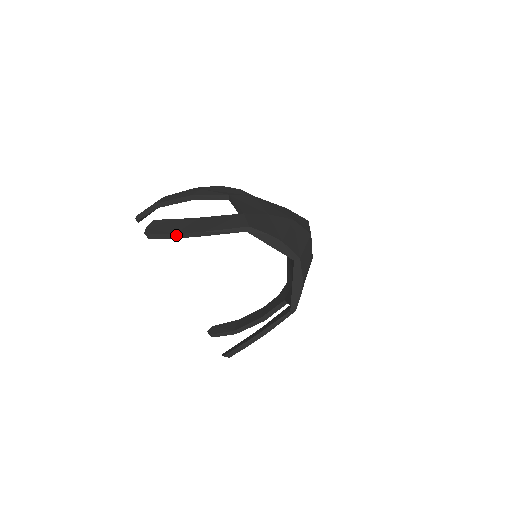
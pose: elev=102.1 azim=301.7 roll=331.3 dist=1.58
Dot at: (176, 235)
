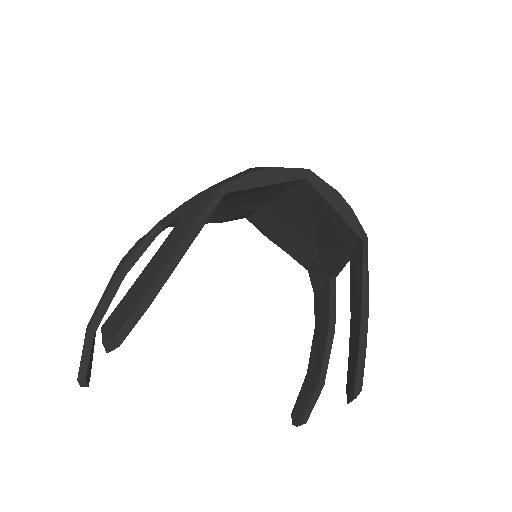
Dot at: (149, 295)
